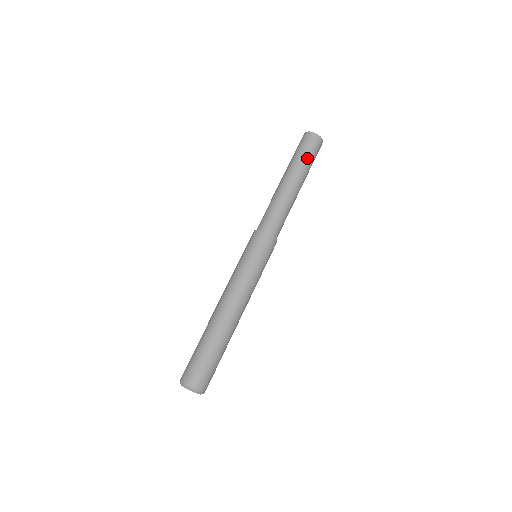
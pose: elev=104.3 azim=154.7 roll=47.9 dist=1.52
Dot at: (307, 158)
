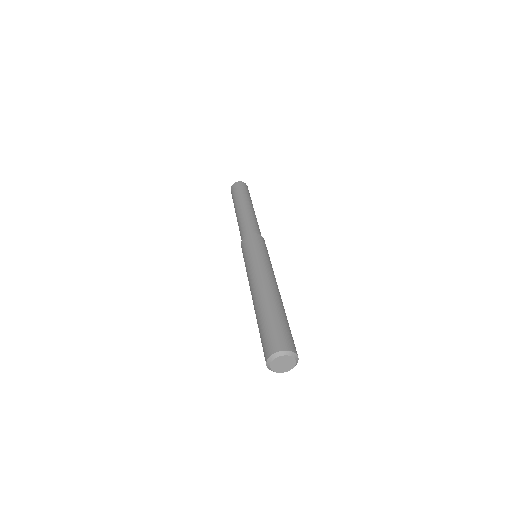
Dot at: occluded
